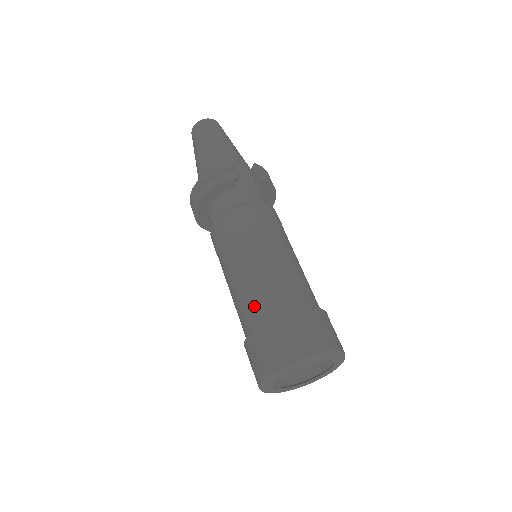
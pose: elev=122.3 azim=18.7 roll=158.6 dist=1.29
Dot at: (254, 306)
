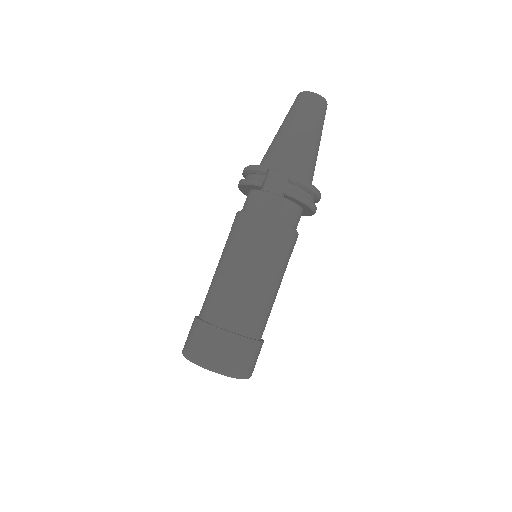
Dot at: (205, 300)
